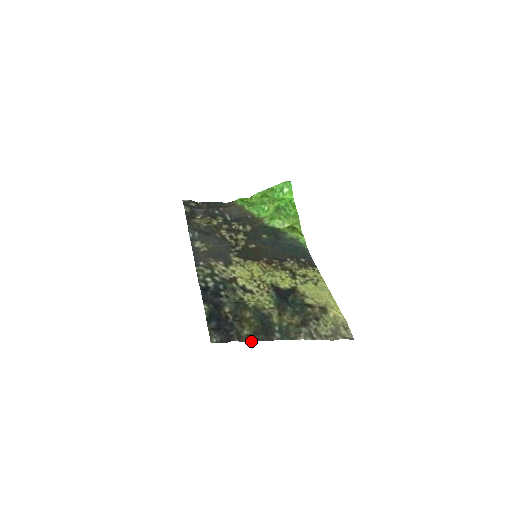
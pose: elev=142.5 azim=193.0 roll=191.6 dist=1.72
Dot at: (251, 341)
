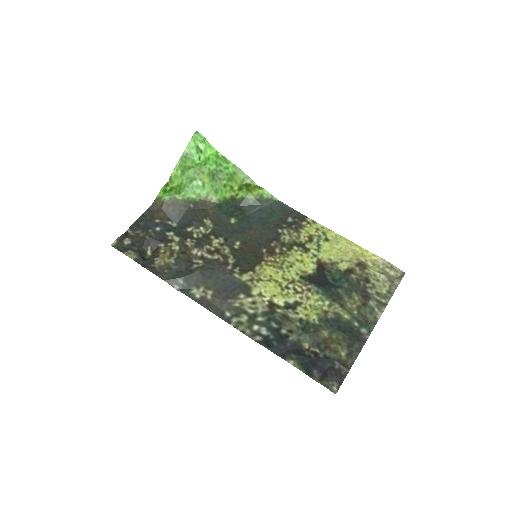
Dot at: (355, 358)
